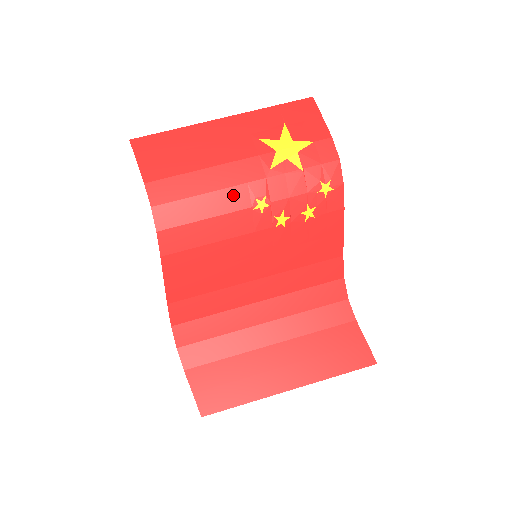
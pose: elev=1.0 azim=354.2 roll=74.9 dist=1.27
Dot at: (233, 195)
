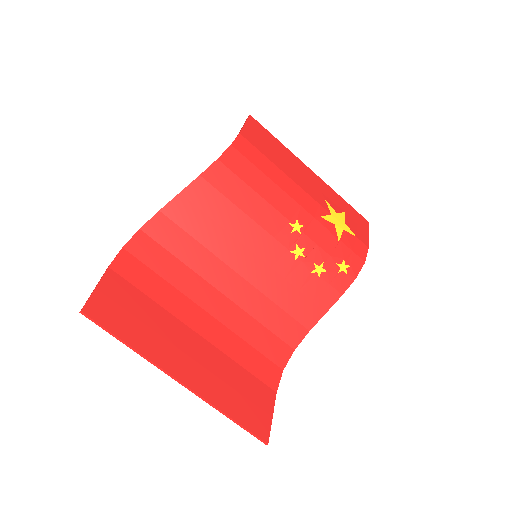
Dot at: (286, 201)
